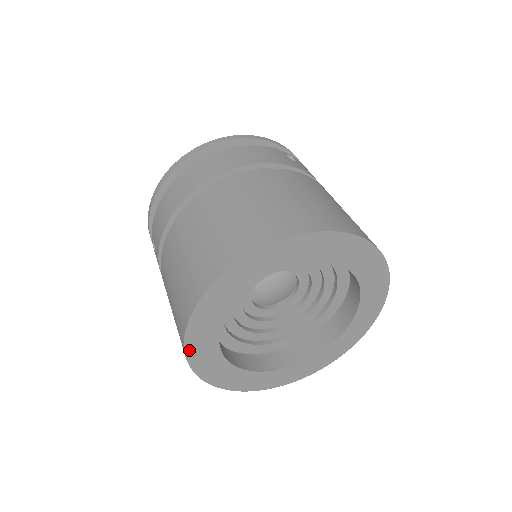
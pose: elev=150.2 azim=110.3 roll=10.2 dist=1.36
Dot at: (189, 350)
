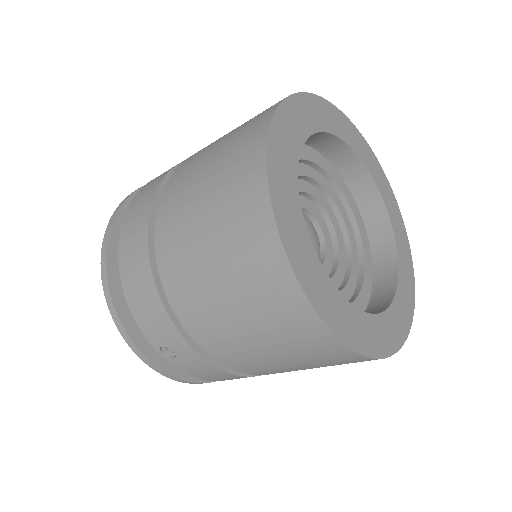
Dot at: (328, 320)
